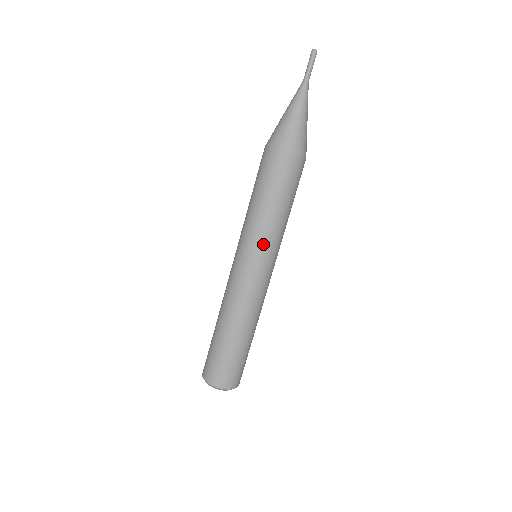
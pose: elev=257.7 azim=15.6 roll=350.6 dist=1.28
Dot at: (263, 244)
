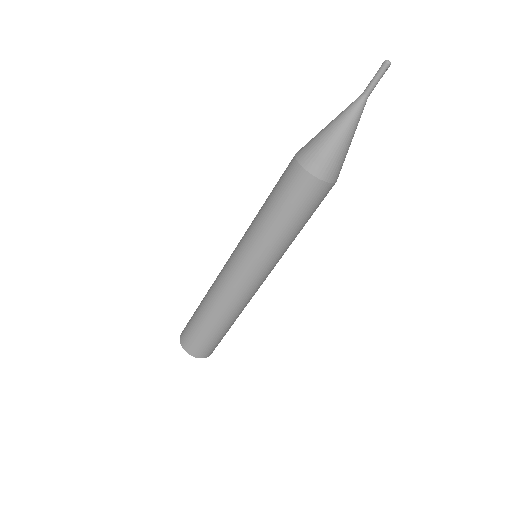
Dot at: (277, 259)
